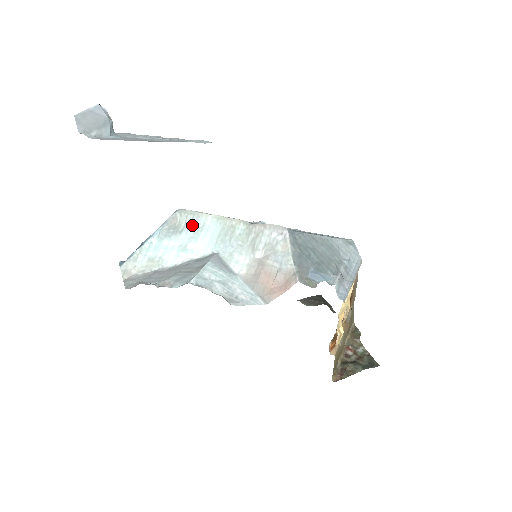
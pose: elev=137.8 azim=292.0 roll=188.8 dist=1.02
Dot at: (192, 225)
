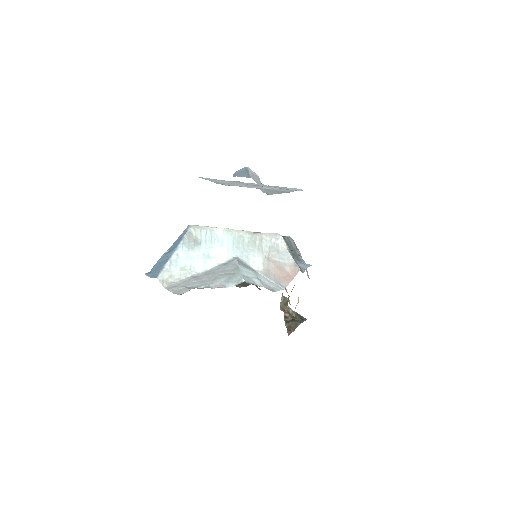
Dot at: (208, 238)
